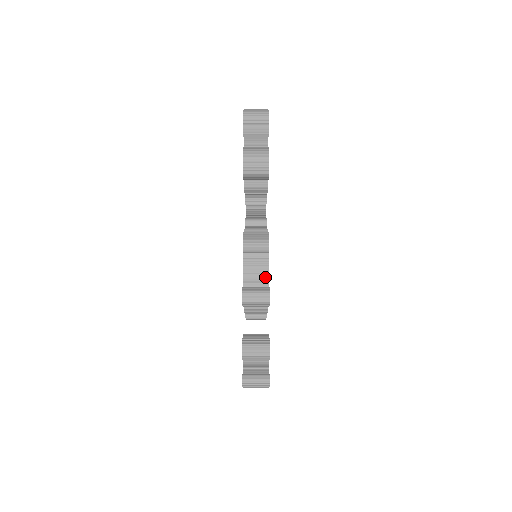
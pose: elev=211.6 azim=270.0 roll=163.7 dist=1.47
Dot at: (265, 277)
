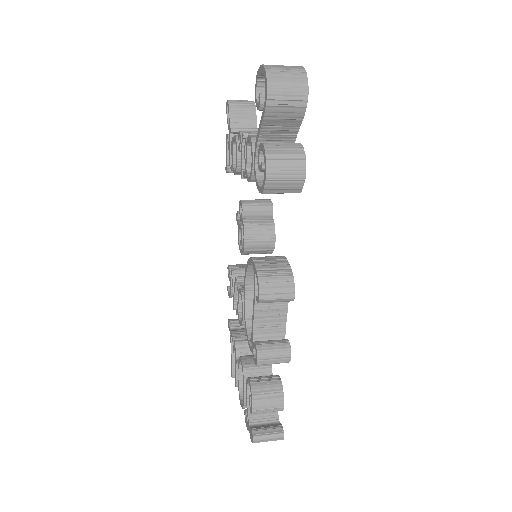
Dot at: (281, 322)
